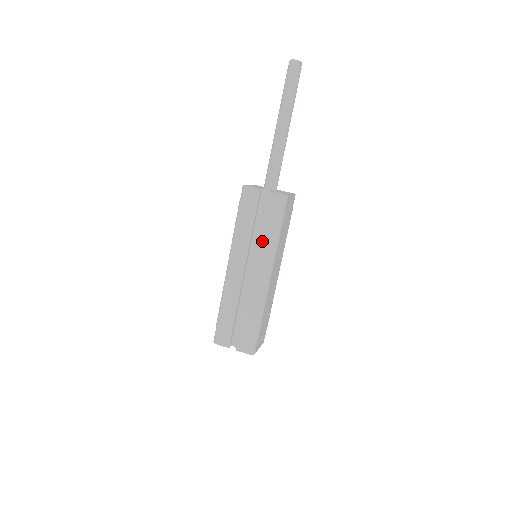
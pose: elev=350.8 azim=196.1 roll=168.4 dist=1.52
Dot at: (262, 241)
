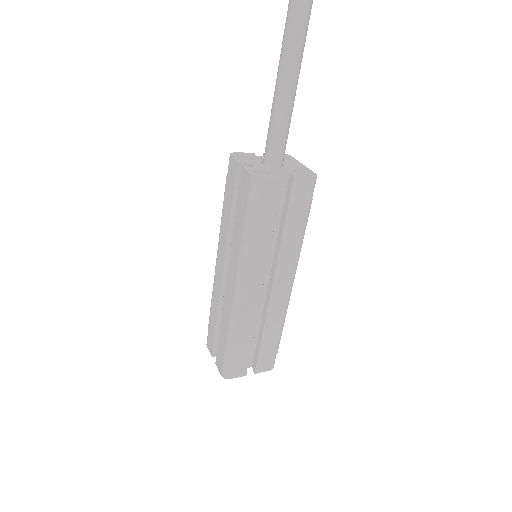
Dot at: (286, 245)
